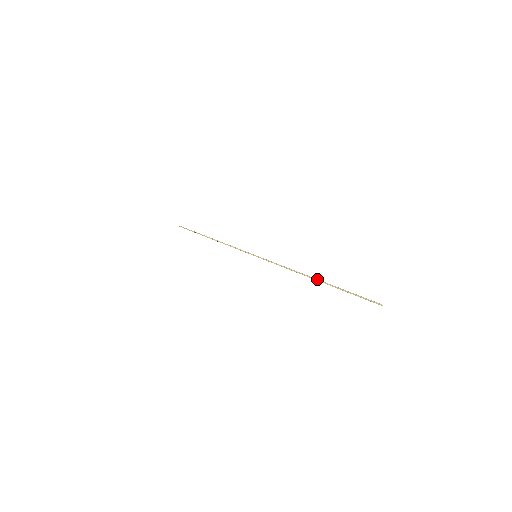
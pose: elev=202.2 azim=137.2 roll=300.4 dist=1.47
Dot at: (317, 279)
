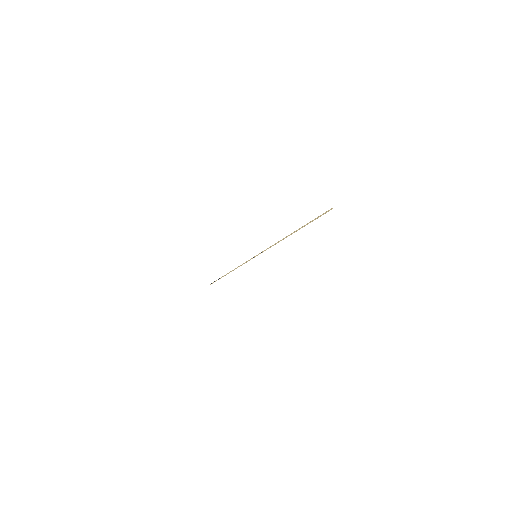
Dot at: occluded
